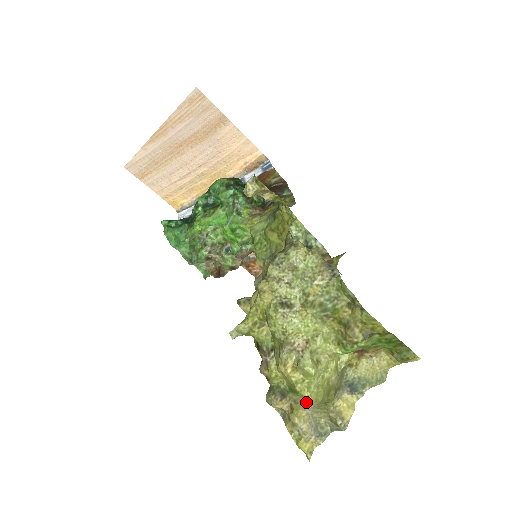
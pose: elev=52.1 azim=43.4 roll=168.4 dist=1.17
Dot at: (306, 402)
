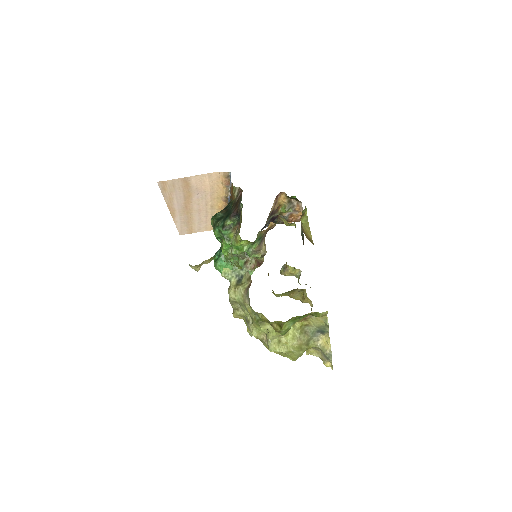
Dot at: occluded
